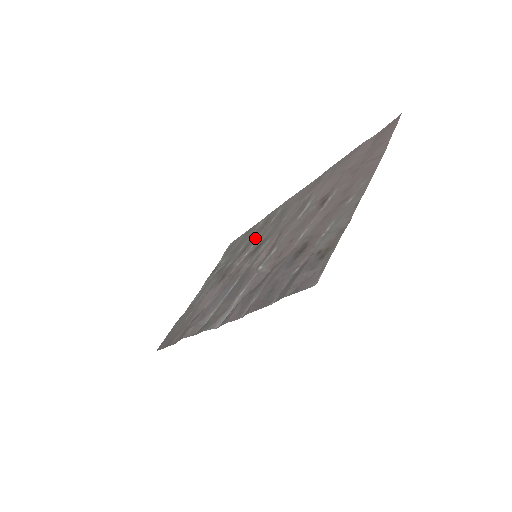
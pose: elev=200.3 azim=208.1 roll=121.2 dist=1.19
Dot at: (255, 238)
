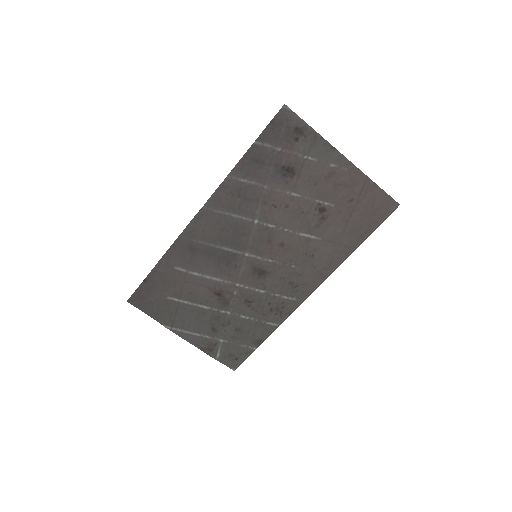
Dot at: (262, 299)
